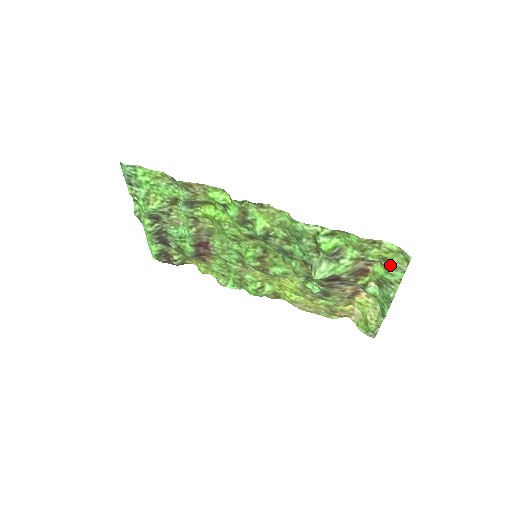
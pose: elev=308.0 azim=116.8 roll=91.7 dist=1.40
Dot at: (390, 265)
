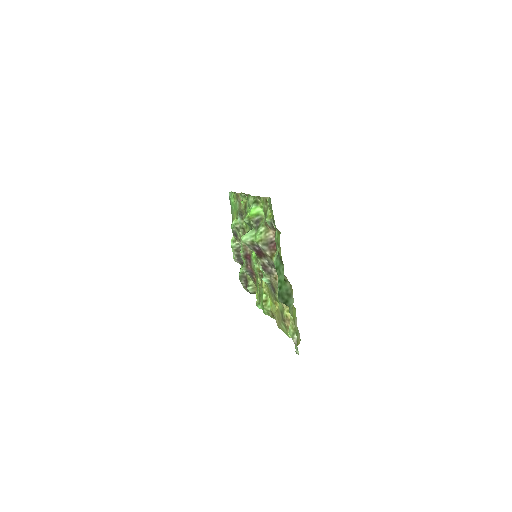
Dot at: occluded
